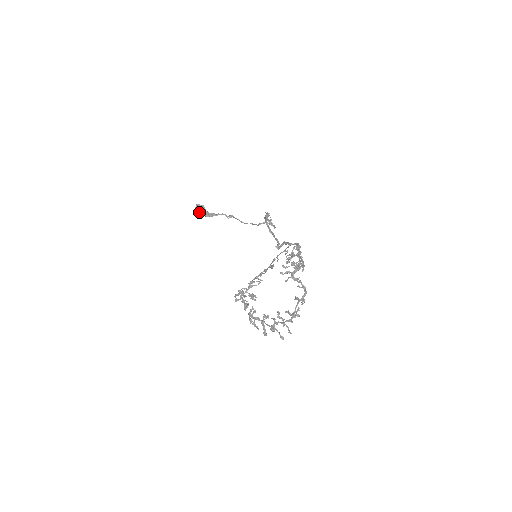
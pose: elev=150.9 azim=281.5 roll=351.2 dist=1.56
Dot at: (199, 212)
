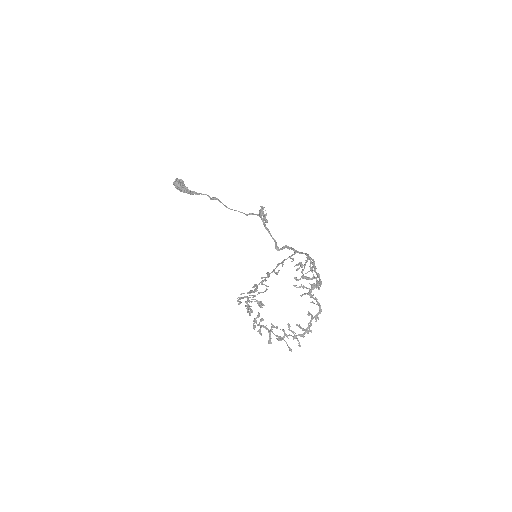
Dot at: (178, 187)
